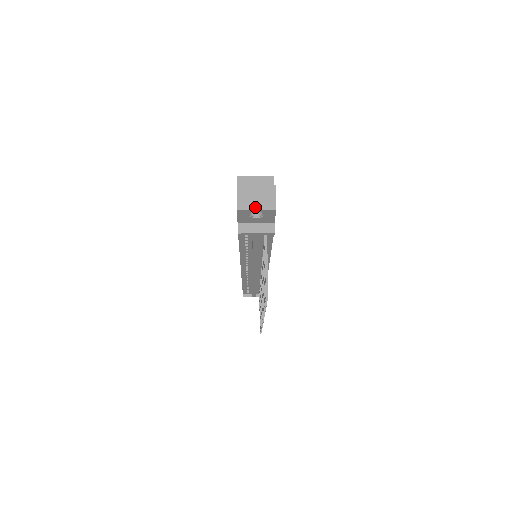
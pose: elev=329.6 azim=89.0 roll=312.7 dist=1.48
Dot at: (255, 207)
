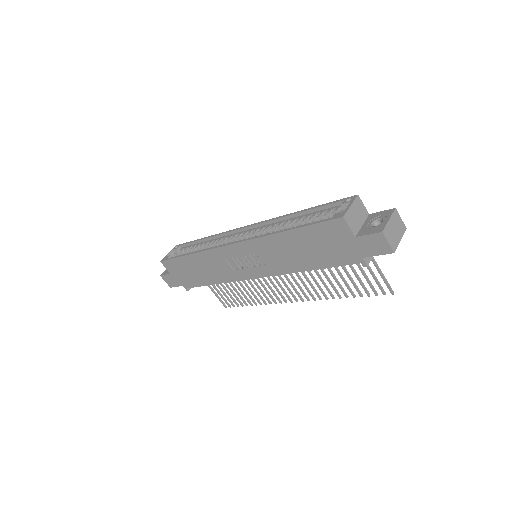
Dot at: (399, 239)
